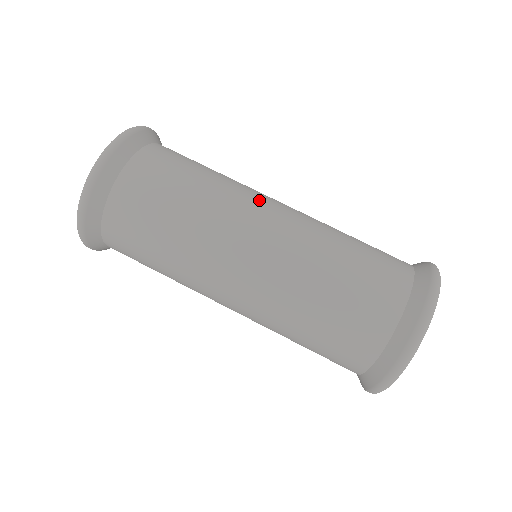
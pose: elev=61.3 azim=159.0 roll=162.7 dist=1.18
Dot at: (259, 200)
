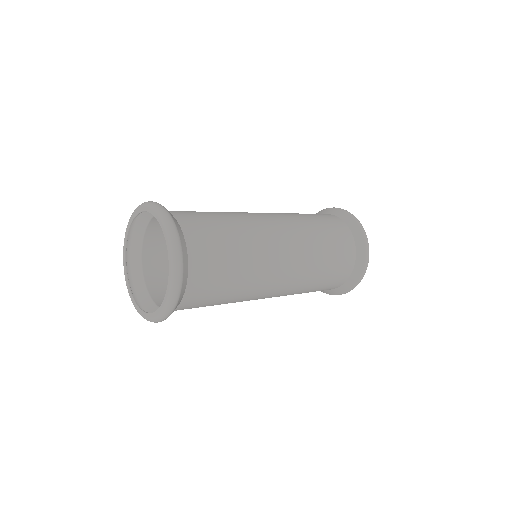
Dot at: (274, 248)
